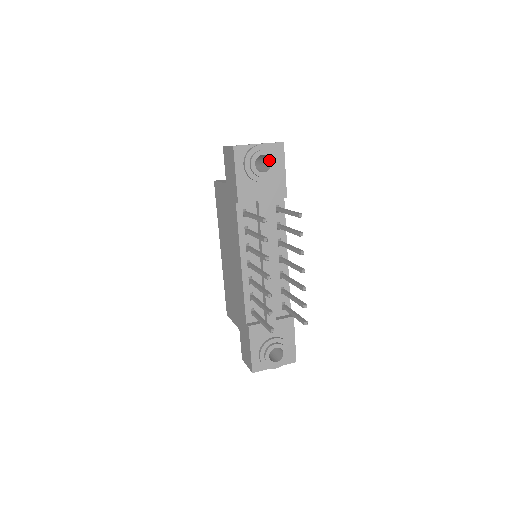
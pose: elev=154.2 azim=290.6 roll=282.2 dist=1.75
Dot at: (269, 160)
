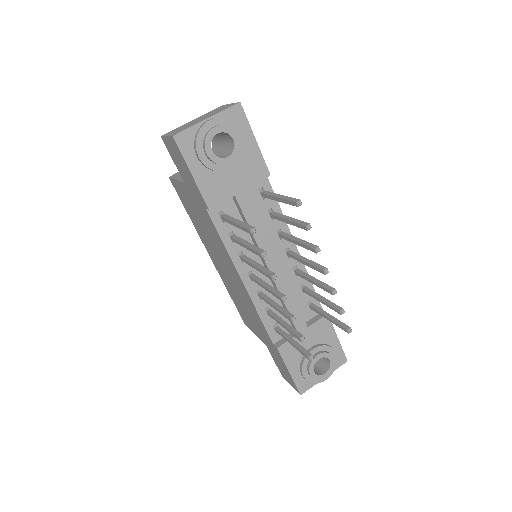
Dot at: (229, 136)
